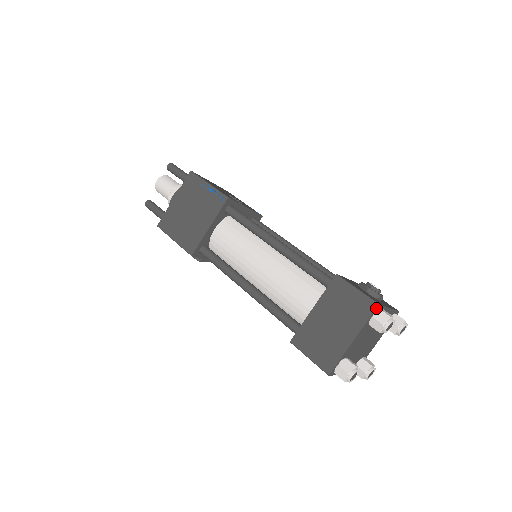
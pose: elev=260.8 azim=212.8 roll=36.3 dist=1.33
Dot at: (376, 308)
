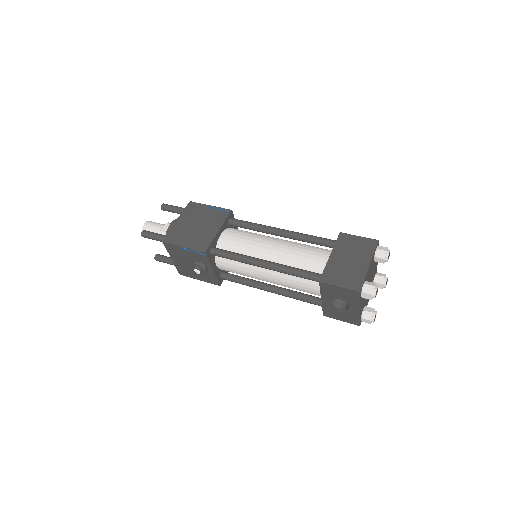
Dot at: (377, 242)
